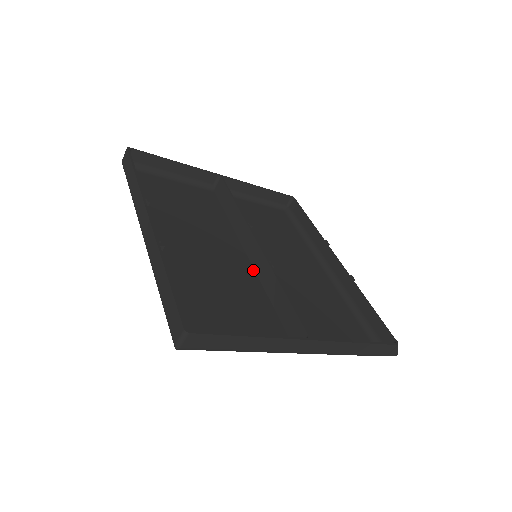
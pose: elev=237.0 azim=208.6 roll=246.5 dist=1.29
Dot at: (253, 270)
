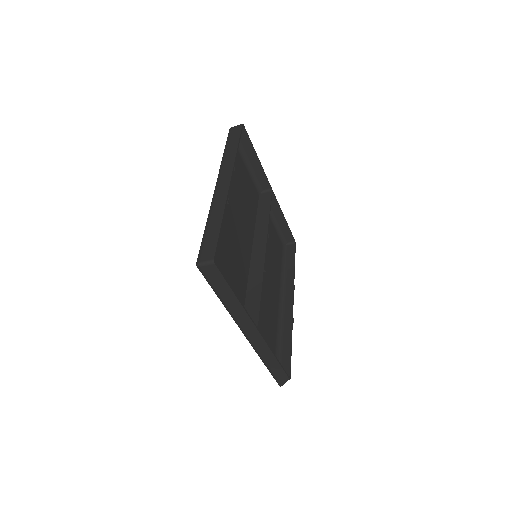
Dot at: (250, 262)
